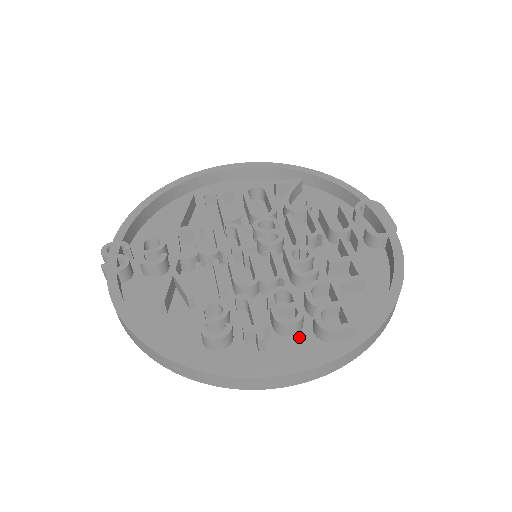
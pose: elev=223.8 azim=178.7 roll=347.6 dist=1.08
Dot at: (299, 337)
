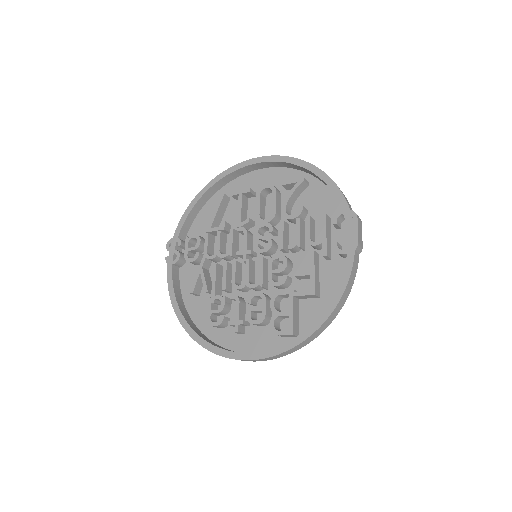
Dot at: (266, 329)
